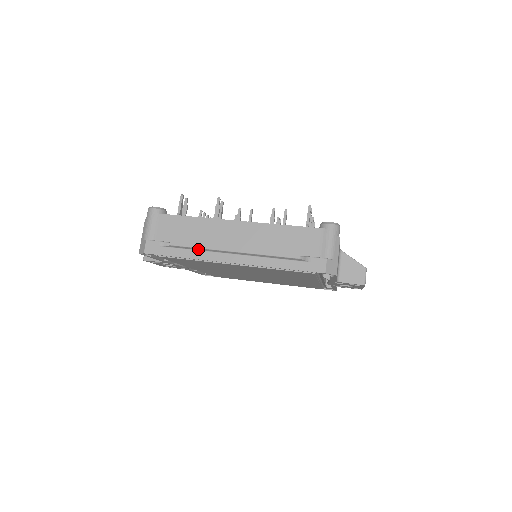
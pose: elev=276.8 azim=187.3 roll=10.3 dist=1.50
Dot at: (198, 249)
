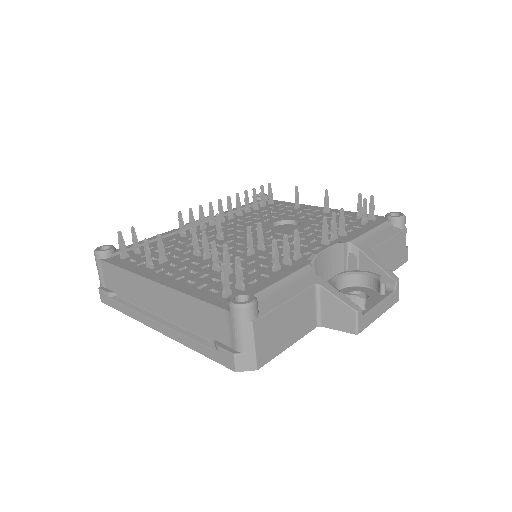
Dot at: (133, 307)
